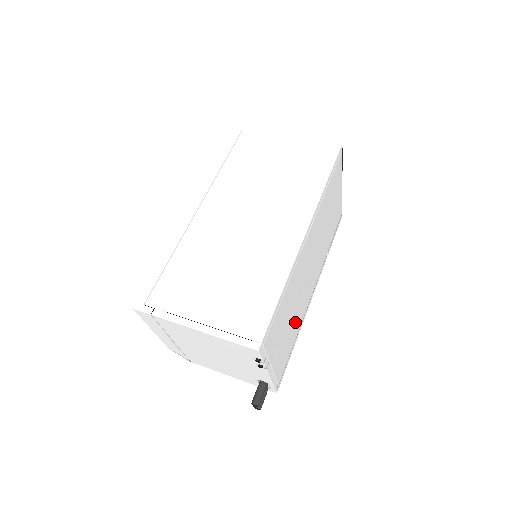
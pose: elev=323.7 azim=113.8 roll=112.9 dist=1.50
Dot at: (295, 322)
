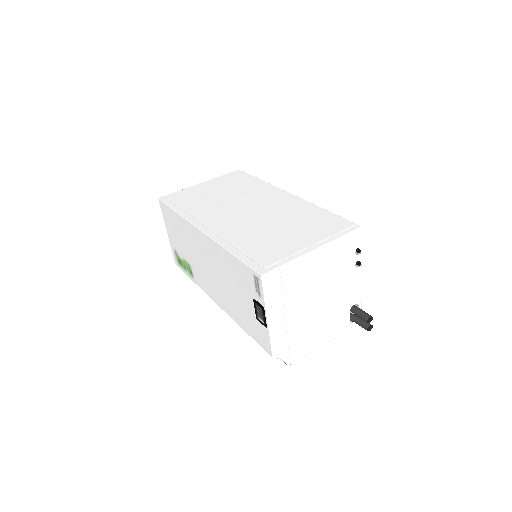
Dot at: occluded
